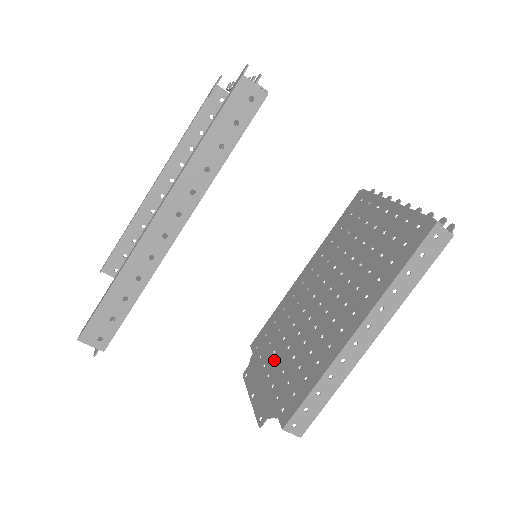
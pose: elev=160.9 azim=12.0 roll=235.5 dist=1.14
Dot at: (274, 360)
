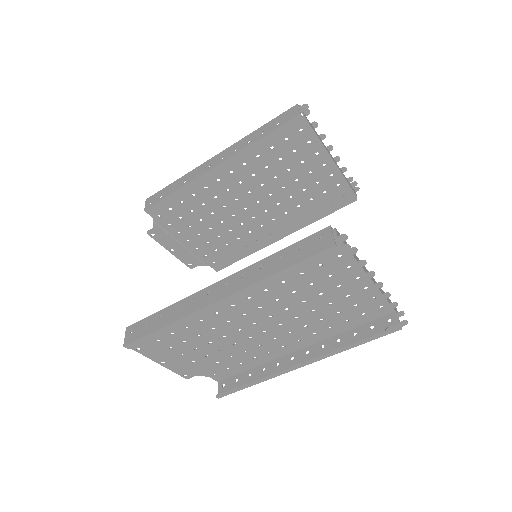
Dot at: (198, 352)
